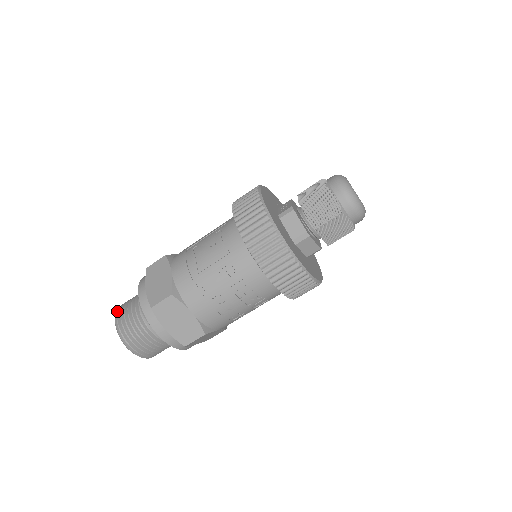
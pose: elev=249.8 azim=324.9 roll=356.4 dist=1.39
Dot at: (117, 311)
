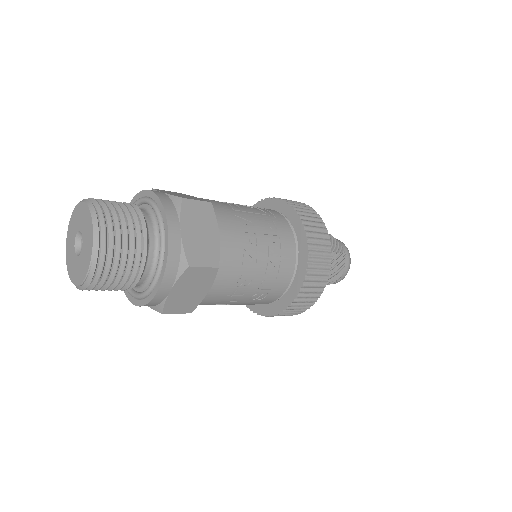
Dot at: occluded
